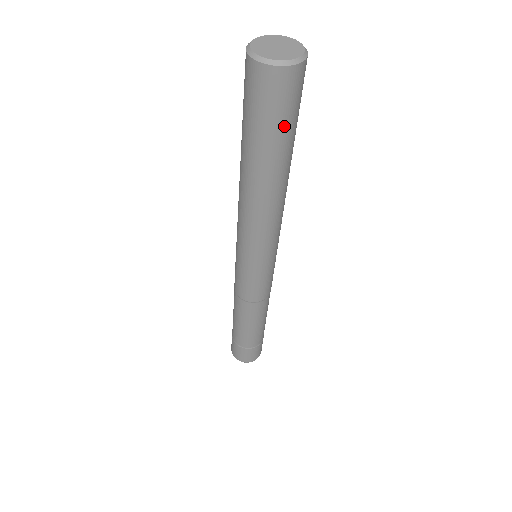
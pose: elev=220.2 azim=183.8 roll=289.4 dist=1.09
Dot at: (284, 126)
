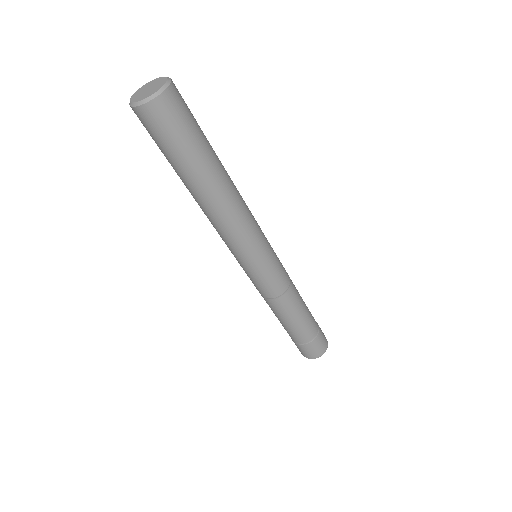
Dot at: (167, 150)
